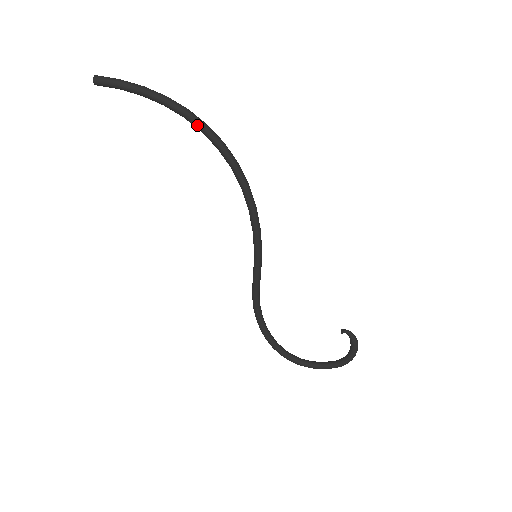
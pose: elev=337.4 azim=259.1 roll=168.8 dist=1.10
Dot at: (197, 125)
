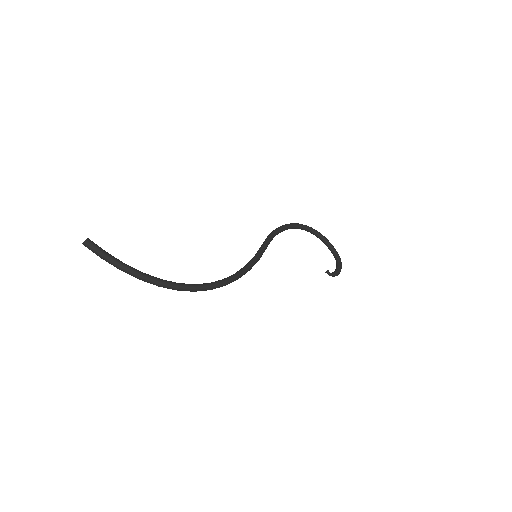
Dot at: (170, 287)
